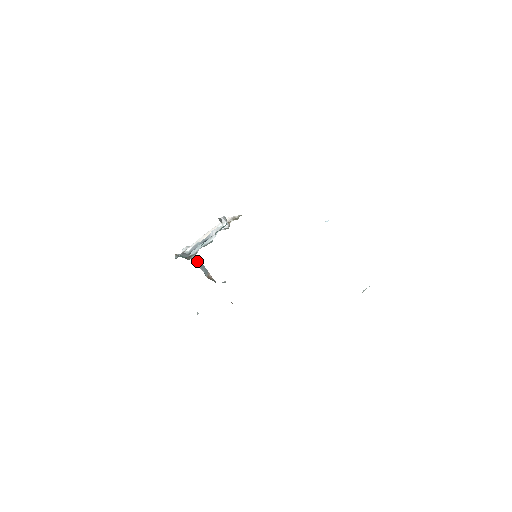
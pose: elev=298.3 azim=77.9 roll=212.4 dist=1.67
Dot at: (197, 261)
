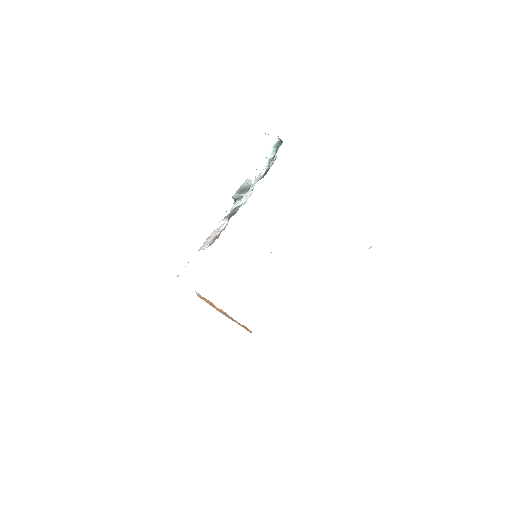
Dot at: occluded
